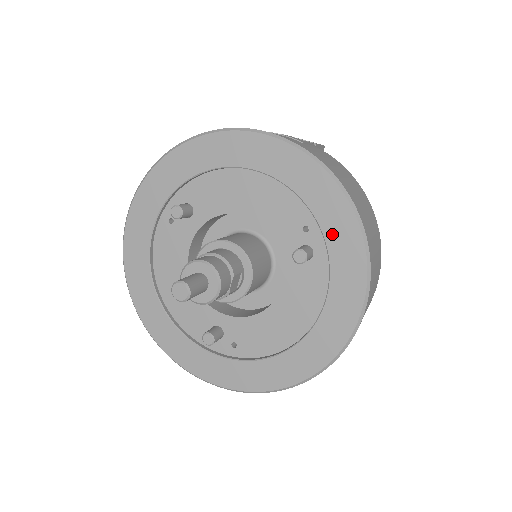
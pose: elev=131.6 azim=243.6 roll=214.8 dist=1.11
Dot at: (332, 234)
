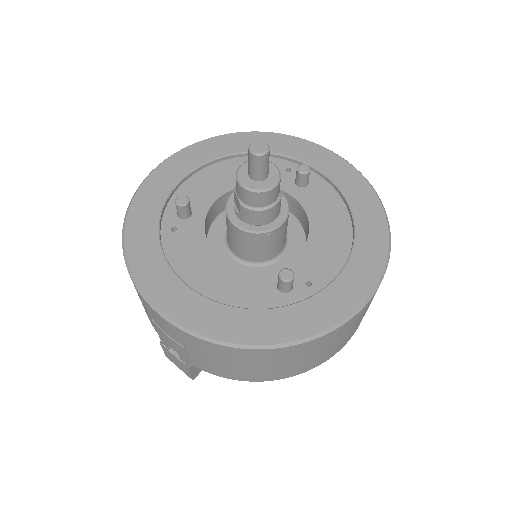
Dot at: (309, 158)
